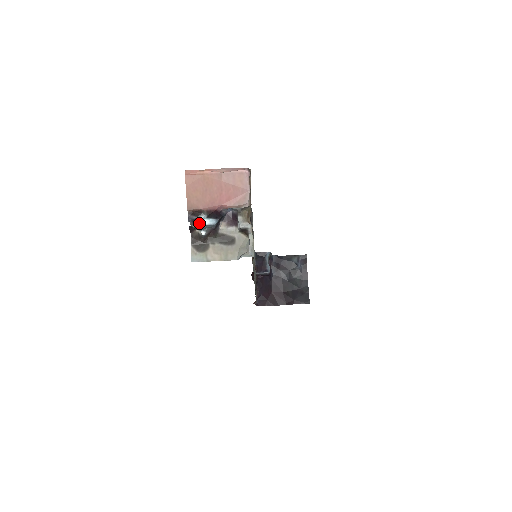
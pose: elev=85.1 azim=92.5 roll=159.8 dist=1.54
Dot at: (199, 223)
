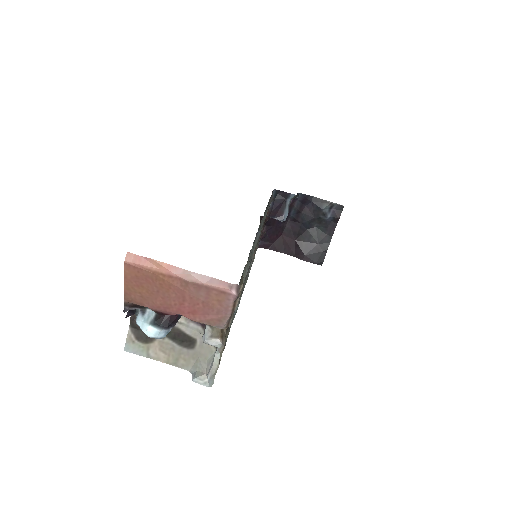
Dot at: (140, 324)
